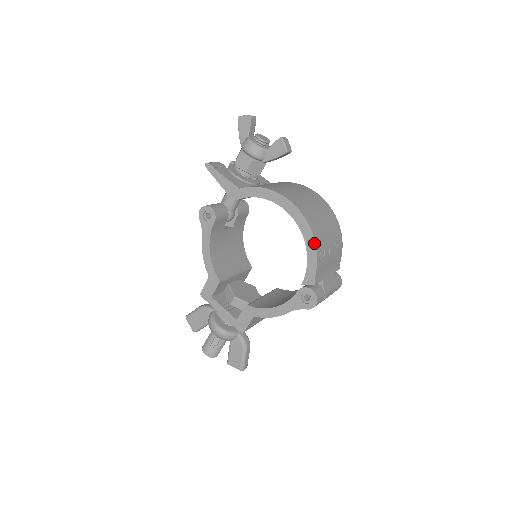
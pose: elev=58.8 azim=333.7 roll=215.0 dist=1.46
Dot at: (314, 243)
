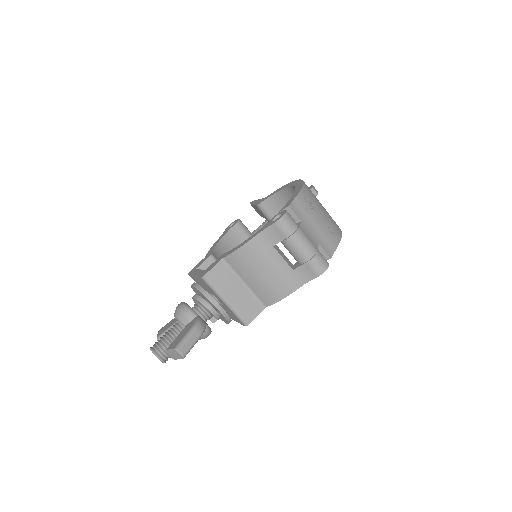
Dot at: (302, 186)
